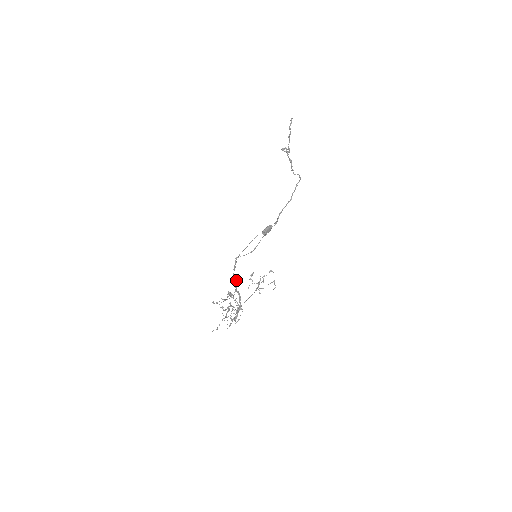
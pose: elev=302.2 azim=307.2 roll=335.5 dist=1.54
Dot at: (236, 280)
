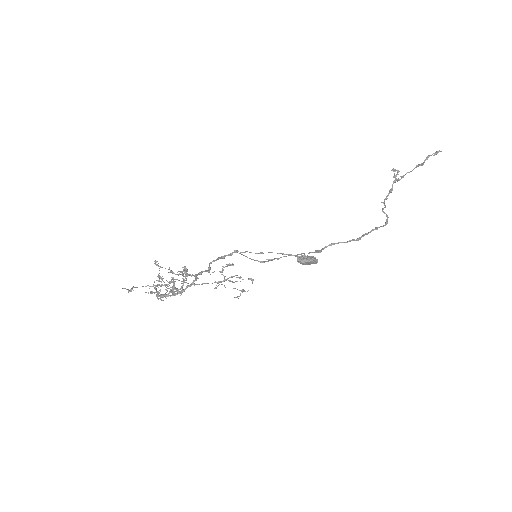
Dot at: (208, 269)
